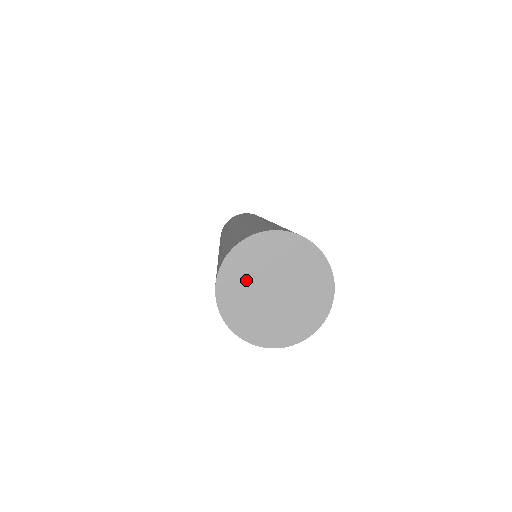
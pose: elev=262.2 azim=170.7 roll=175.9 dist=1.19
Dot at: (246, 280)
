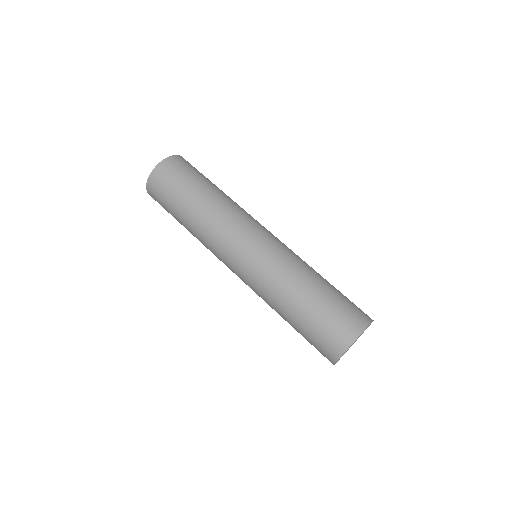
Dot at: occluded
